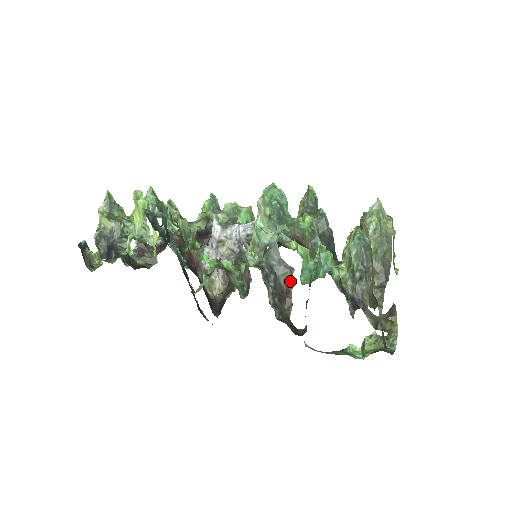
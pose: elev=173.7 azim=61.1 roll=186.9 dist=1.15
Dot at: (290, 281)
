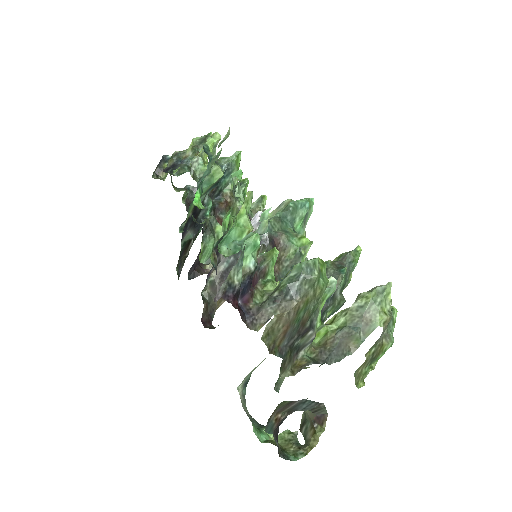
Dot at: occluded
